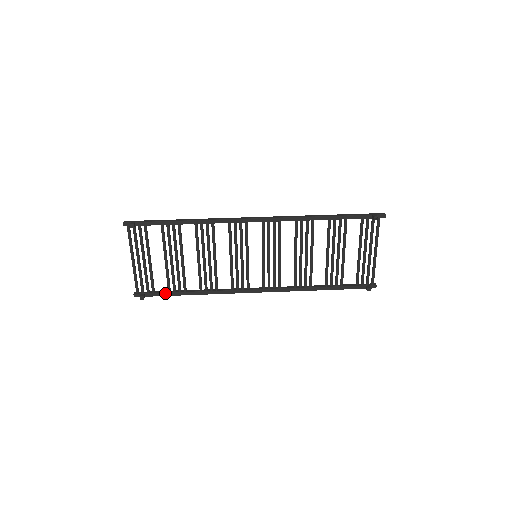
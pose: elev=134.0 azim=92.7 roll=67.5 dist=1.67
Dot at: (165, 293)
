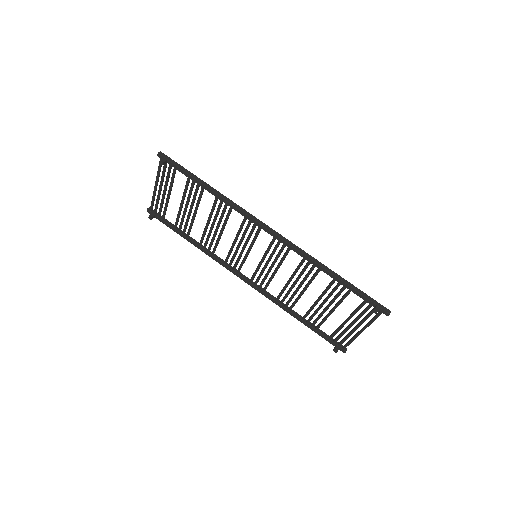
Dot at: (171, 226)
